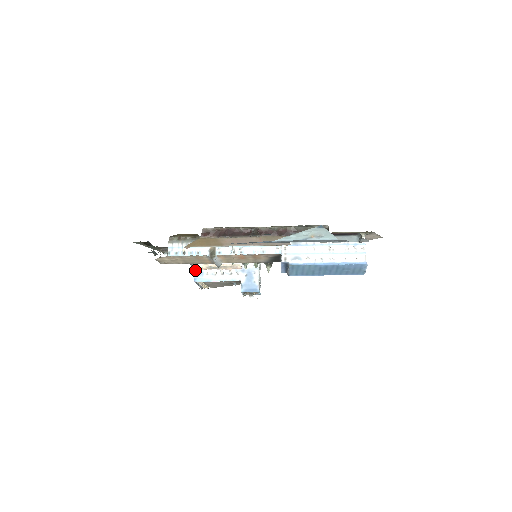
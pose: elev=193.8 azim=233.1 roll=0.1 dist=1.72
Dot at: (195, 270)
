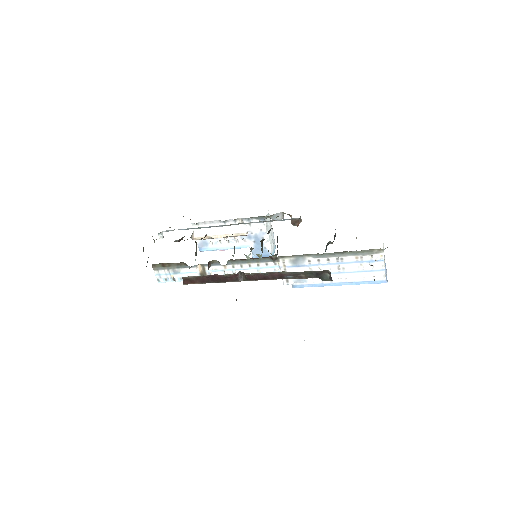
Dot at: (197, 240)
